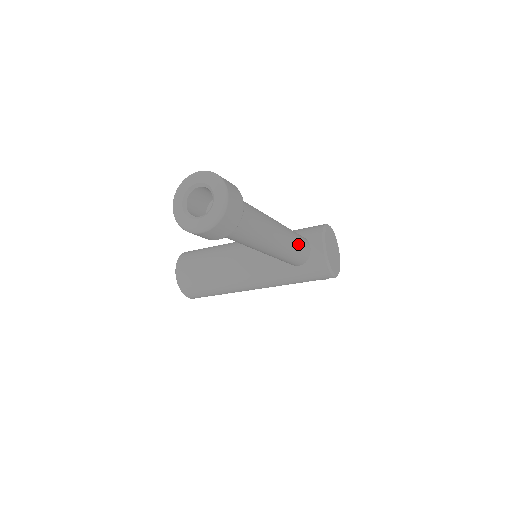
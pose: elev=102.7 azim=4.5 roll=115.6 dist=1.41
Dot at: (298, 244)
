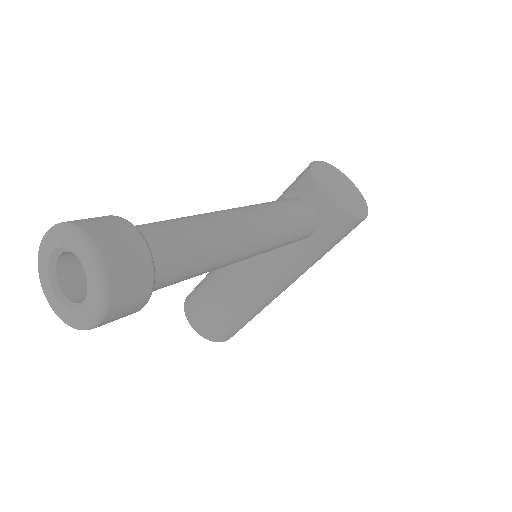
Dot at: (287, 214)
